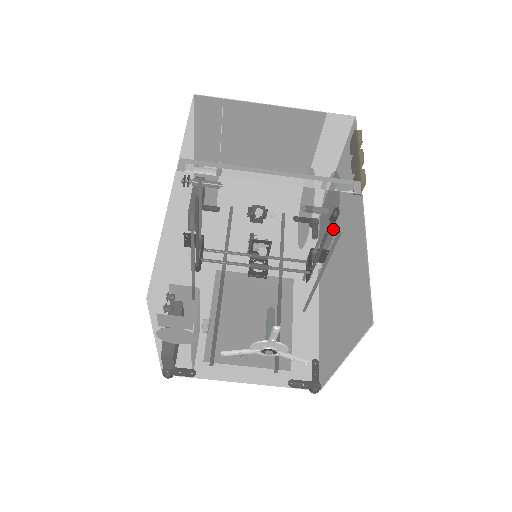
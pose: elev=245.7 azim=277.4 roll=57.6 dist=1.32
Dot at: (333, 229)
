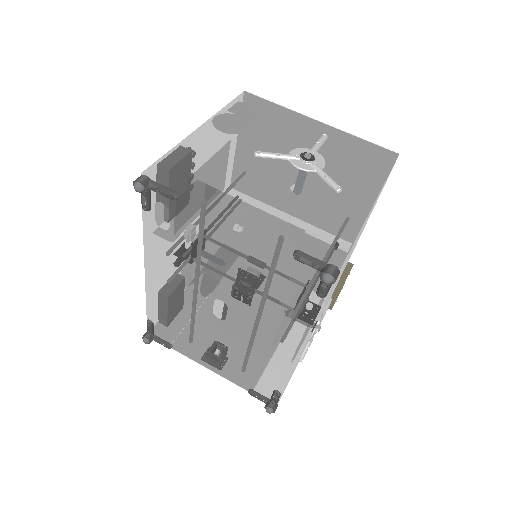
Dot at: occluded
